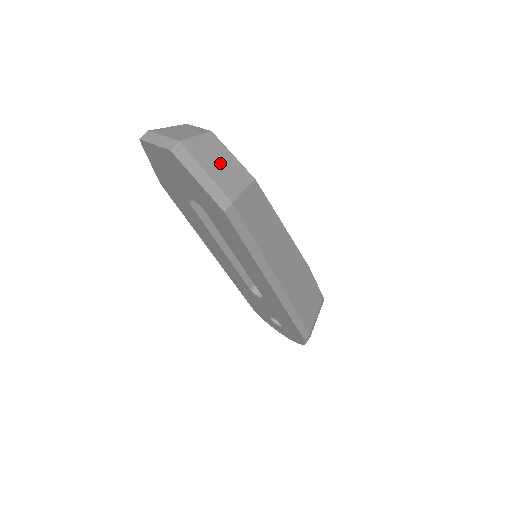
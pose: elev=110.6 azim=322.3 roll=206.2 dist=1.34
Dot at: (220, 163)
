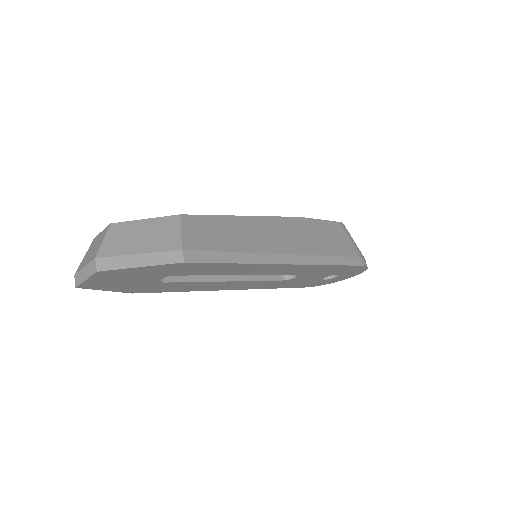
Dot at: (142, 236)
